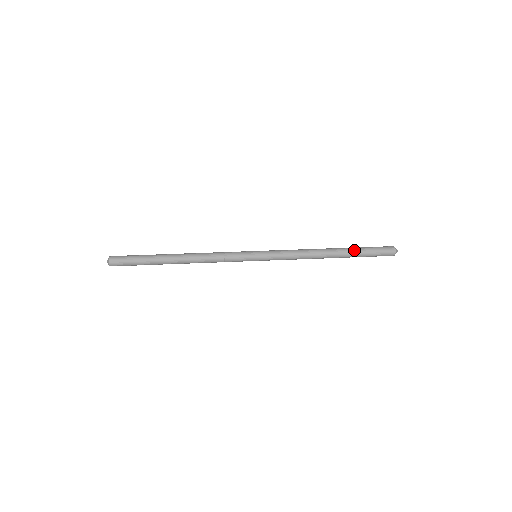
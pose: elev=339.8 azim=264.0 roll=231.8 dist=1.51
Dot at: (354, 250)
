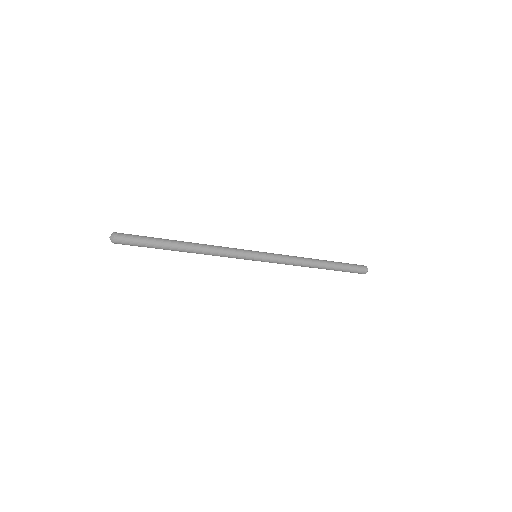
Dot at: (337, 263)
